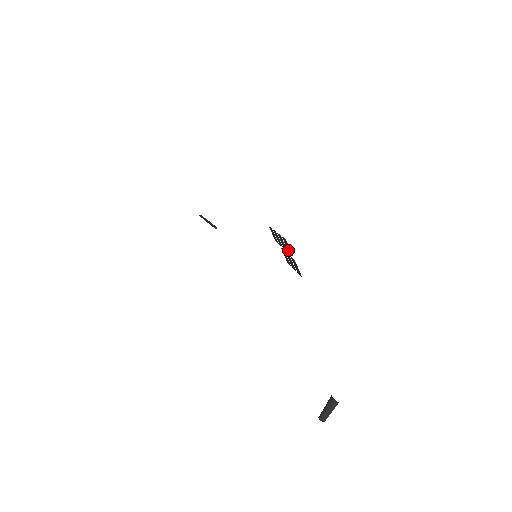
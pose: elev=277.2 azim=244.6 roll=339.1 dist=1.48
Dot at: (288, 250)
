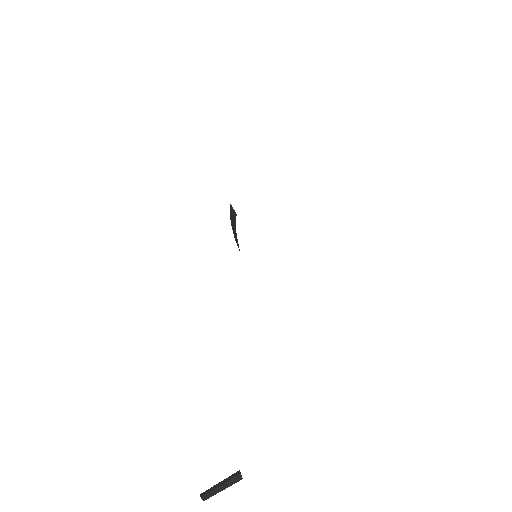
Dot at: occluded
